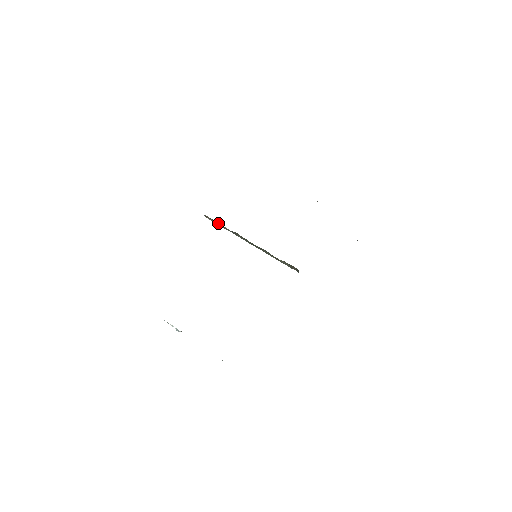
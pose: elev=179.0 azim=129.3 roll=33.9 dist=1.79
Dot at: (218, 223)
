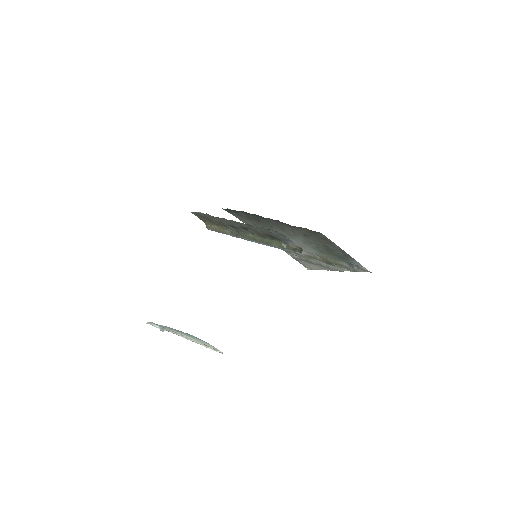
Dot at: (219, 229)
